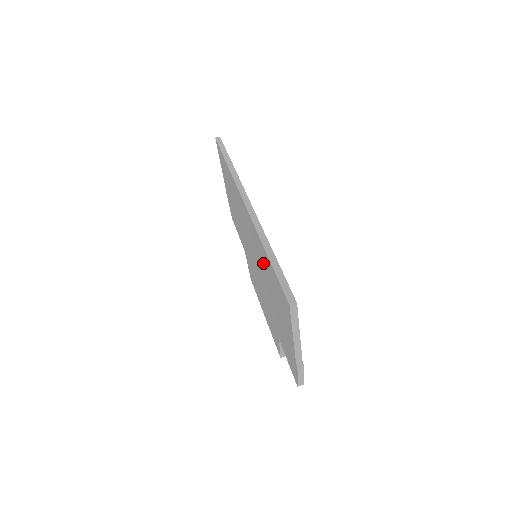
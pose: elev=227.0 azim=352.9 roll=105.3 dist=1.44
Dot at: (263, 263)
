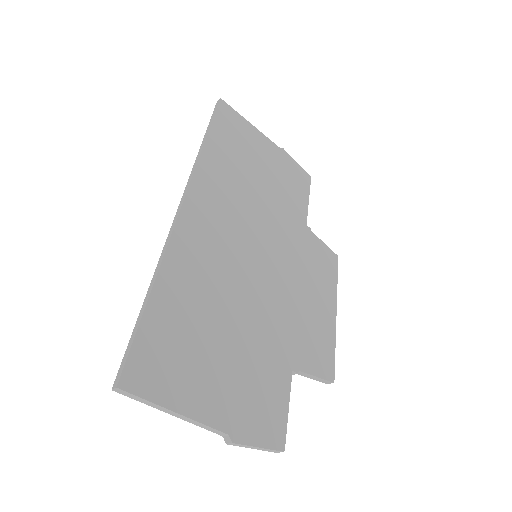
Dot at: occluded
